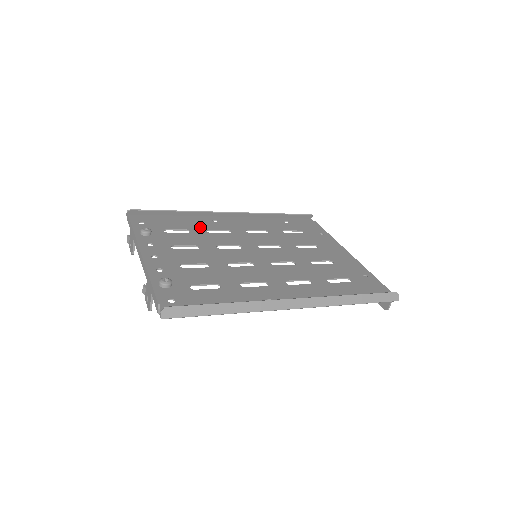
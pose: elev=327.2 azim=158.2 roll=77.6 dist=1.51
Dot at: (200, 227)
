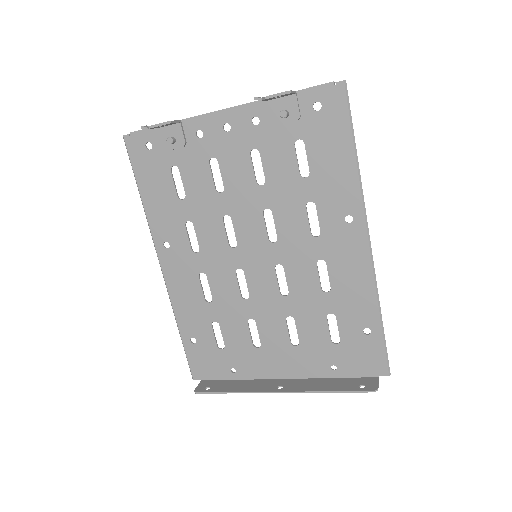
Dot at: (178, 216)
